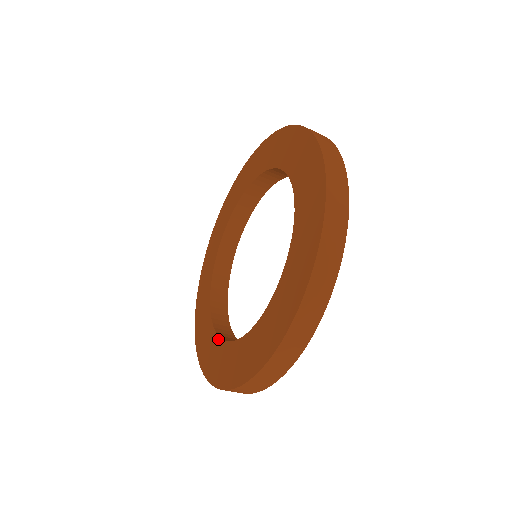
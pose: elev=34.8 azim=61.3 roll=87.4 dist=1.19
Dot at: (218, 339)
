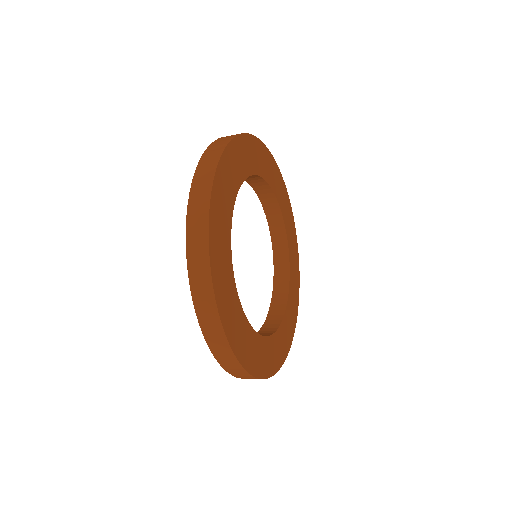
Dot at: occluded
